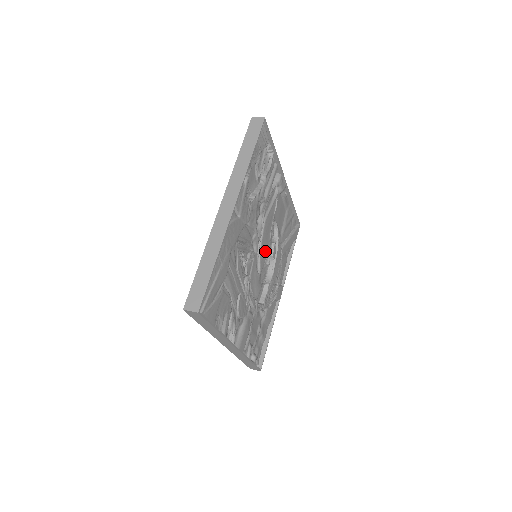
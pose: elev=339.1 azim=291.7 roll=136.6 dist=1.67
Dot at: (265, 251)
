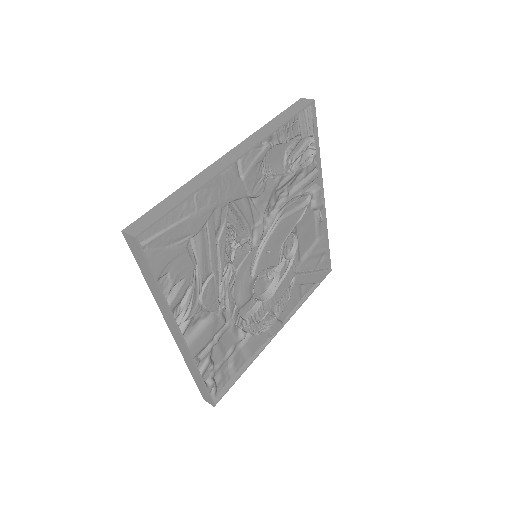
Dot at: (269, 256)
